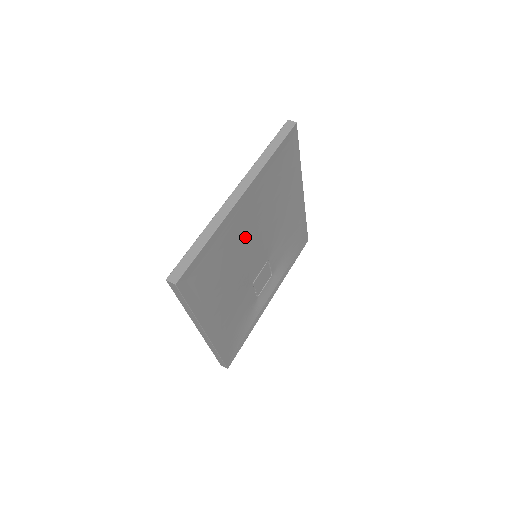
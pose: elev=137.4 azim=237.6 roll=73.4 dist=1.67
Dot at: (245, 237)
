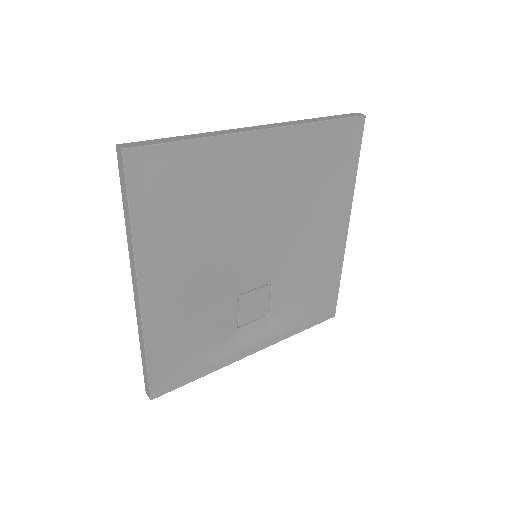
Dot at: (249, 202)
